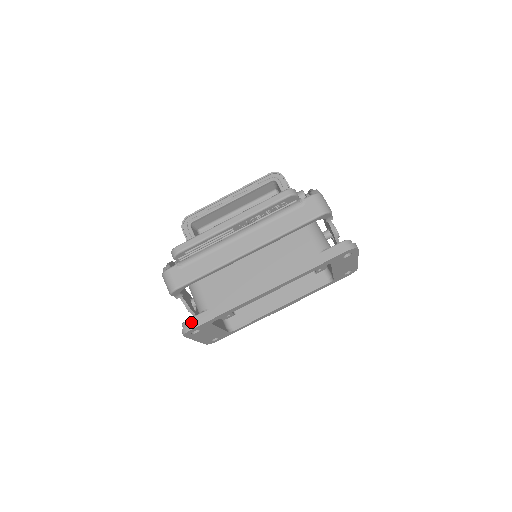
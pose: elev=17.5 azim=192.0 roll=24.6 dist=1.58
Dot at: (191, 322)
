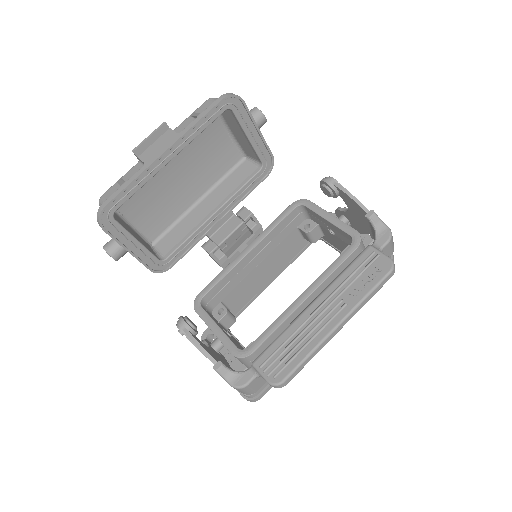
Dot at: (259, 392)
